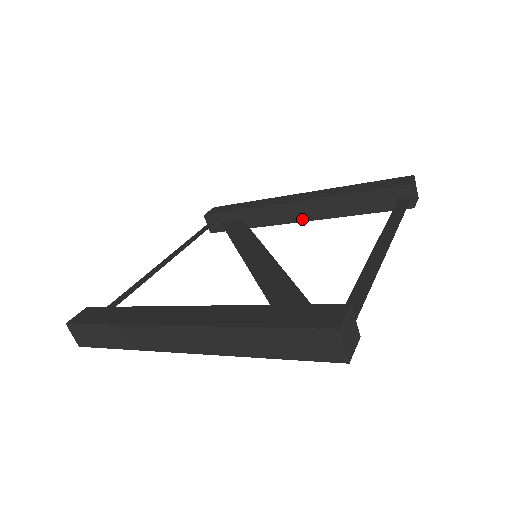
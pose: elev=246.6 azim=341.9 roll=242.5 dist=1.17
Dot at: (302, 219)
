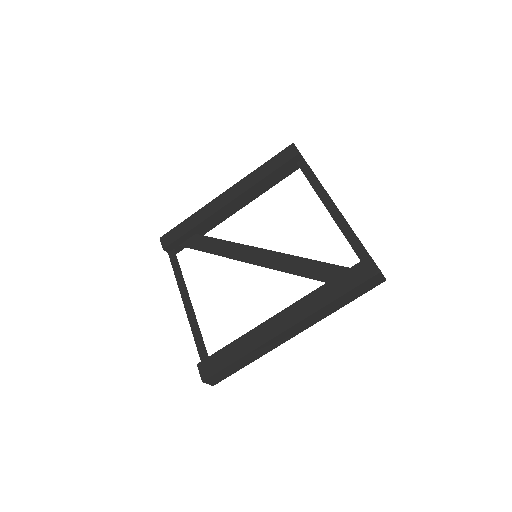
Dot at: (239, 208)
